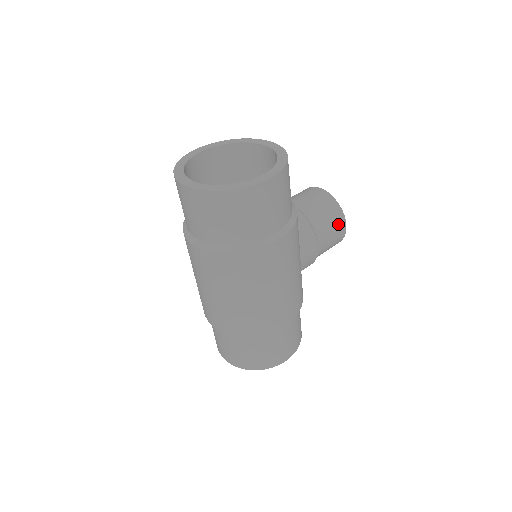
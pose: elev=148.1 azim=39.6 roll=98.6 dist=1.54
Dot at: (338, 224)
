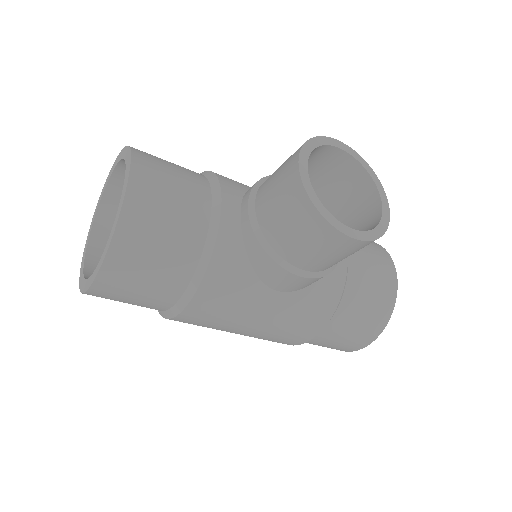
Dot at: (326, 240)
